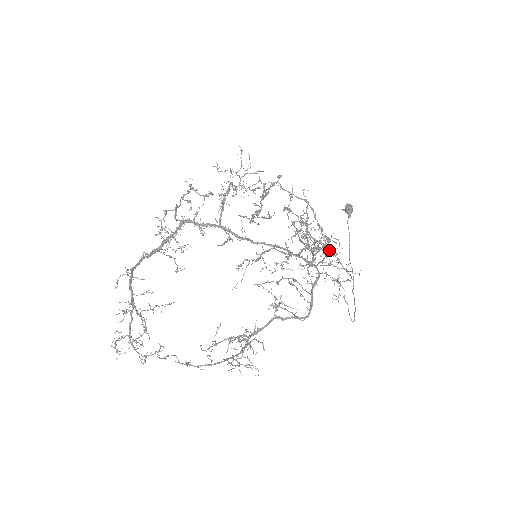
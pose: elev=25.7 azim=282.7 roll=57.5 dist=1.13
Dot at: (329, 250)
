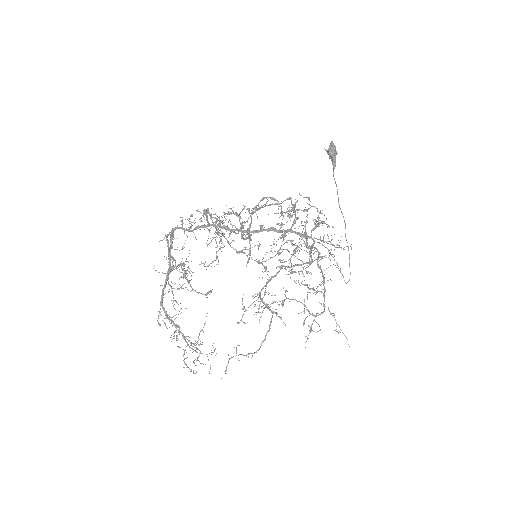
Dot at: (325, 291)
